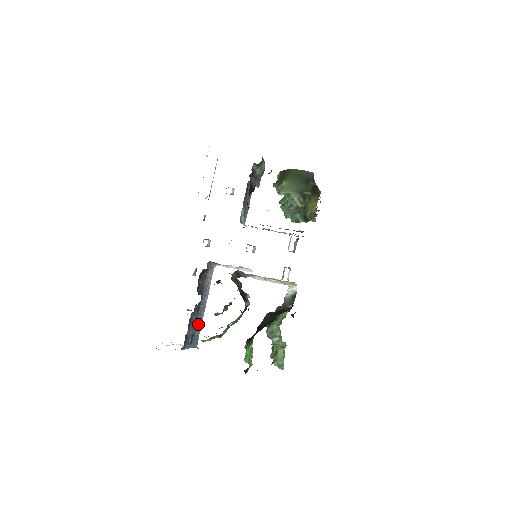
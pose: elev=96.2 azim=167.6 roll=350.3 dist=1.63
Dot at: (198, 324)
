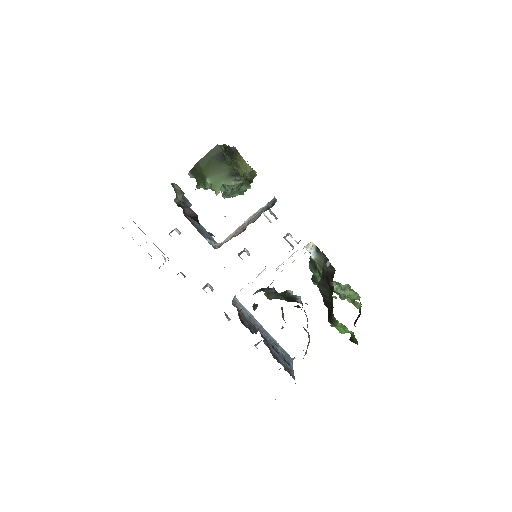
Dot at: (276, 347)
